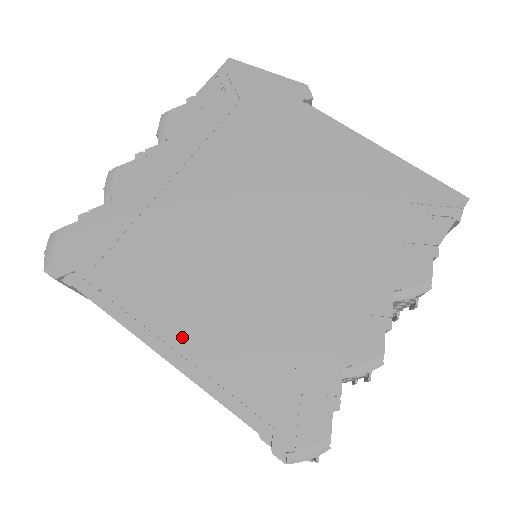
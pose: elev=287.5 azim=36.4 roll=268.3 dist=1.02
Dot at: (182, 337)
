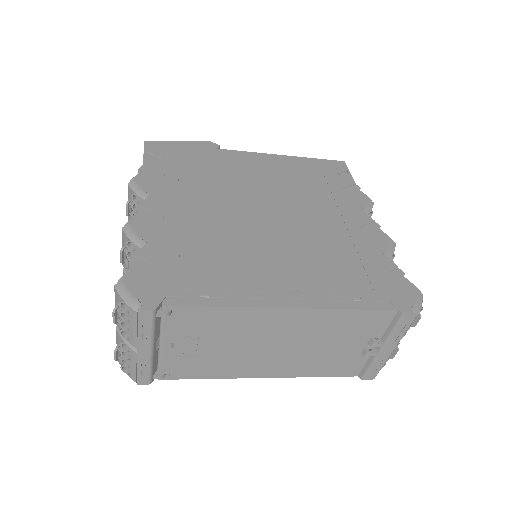
Dot at: (288, 290)
